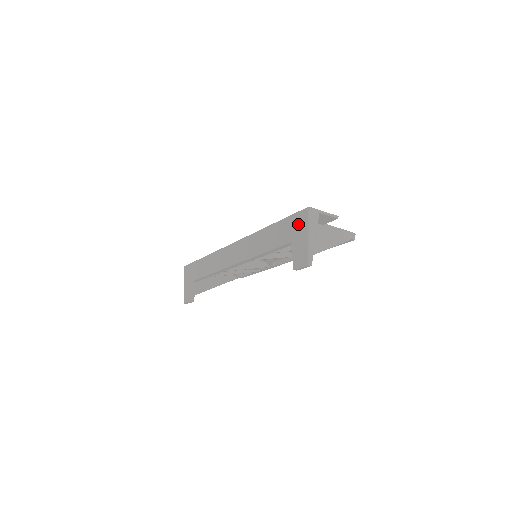
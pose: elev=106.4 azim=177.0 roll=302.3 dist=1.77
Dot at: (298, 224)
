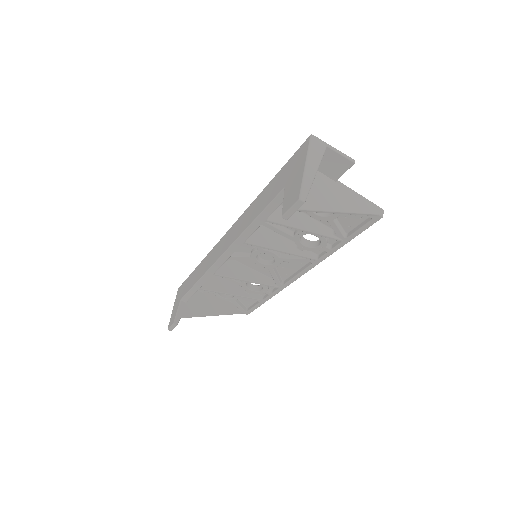
Dot at: (296, 161)
